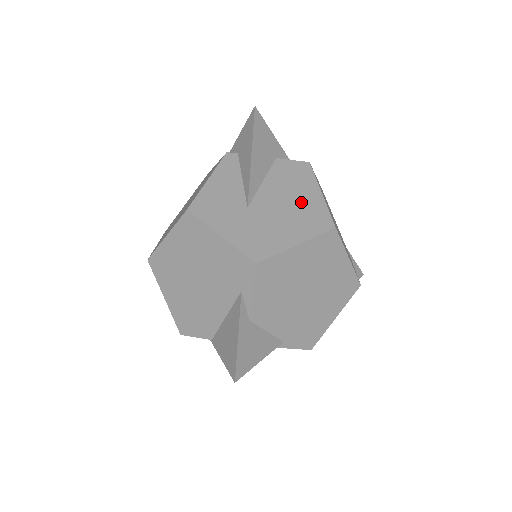
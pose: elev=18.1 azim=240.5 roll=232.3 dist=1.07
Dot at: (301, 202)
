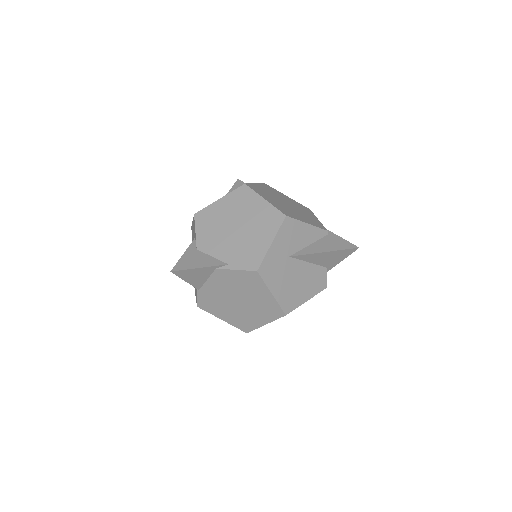
Dot at: occluded
